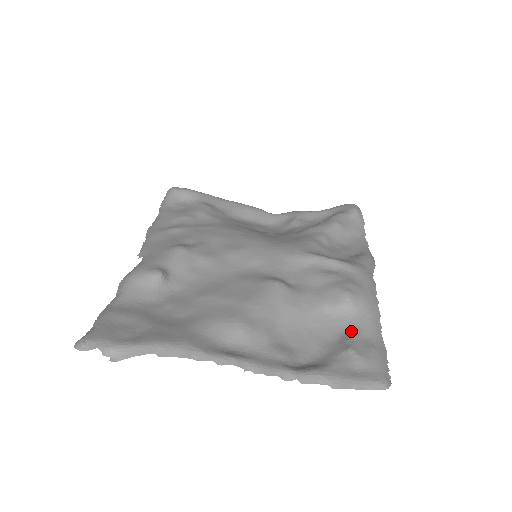
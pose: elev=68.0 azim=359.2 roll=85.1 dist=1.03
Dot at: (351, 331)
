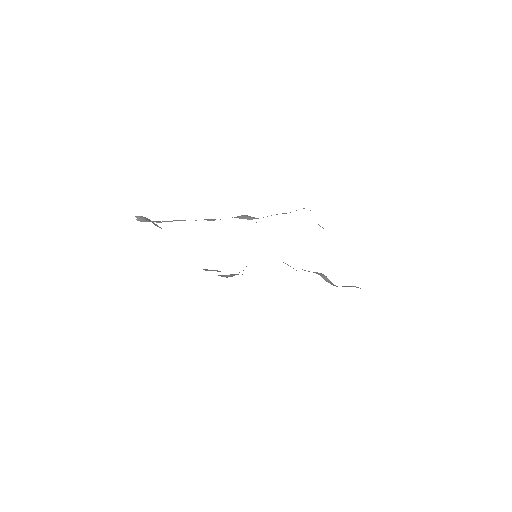
Dot at: occluded
